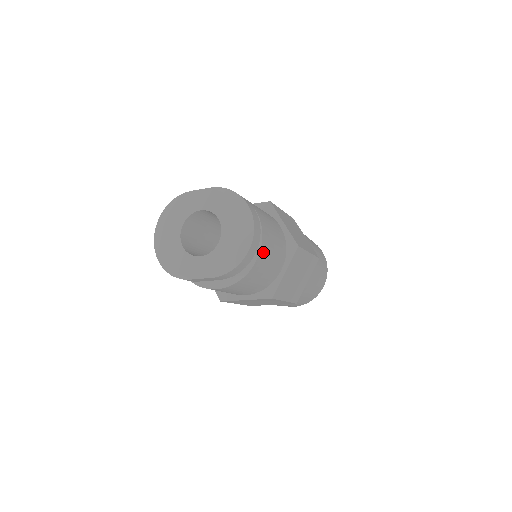
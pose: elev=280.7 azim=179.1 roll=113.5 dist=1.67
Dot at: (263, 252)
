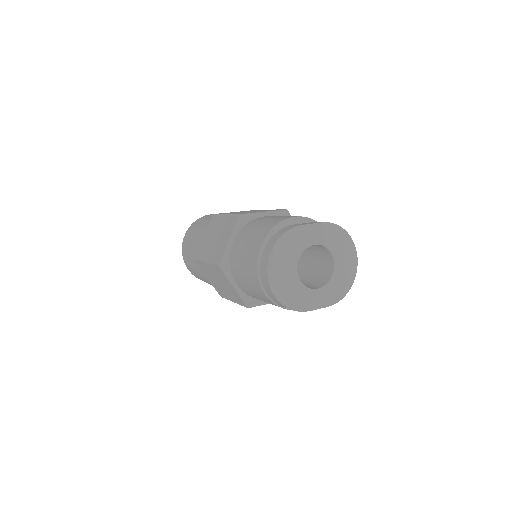
Dot at: occluded
